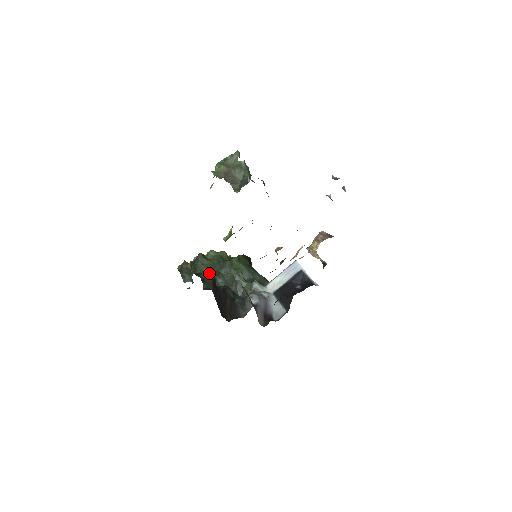
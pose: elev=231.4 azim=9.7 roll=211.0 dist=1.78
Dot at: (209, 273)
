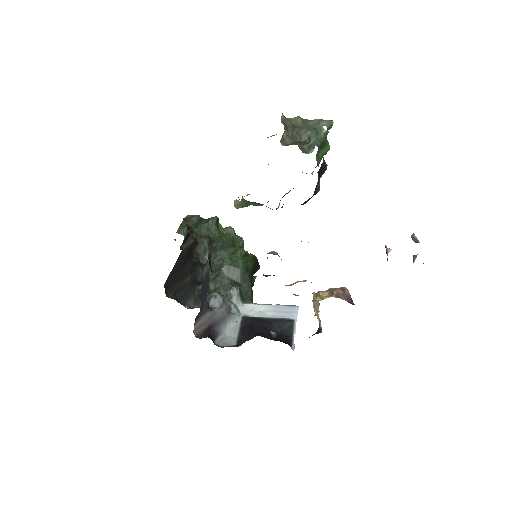
Dot at: (204, 241)
